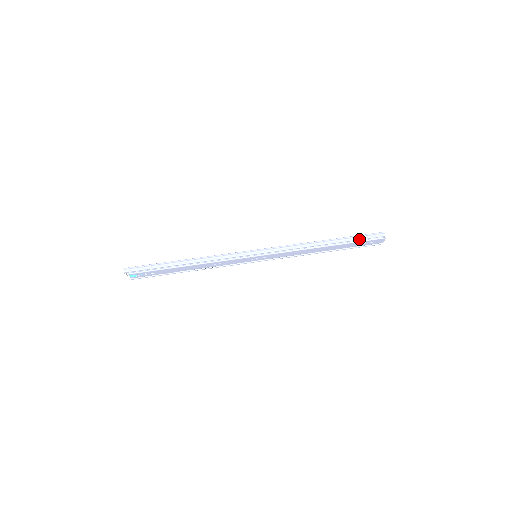
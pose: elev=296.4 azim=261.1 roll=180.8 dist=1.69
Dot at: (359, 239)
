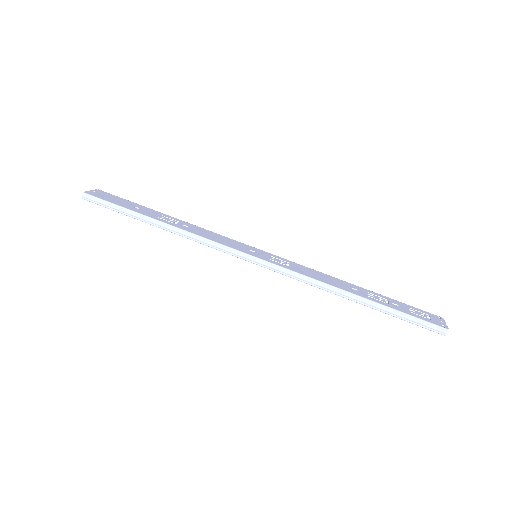
Dot at: (404, 320)
